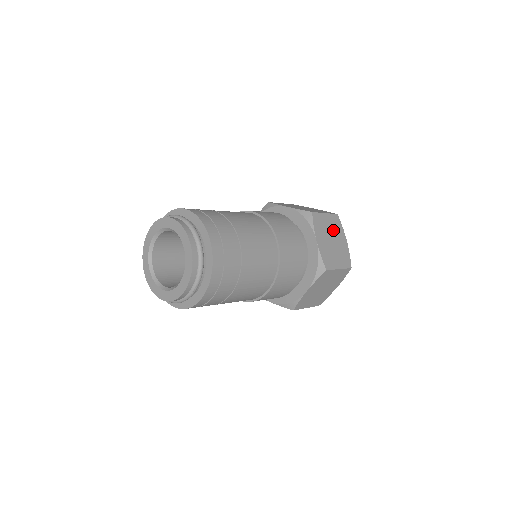
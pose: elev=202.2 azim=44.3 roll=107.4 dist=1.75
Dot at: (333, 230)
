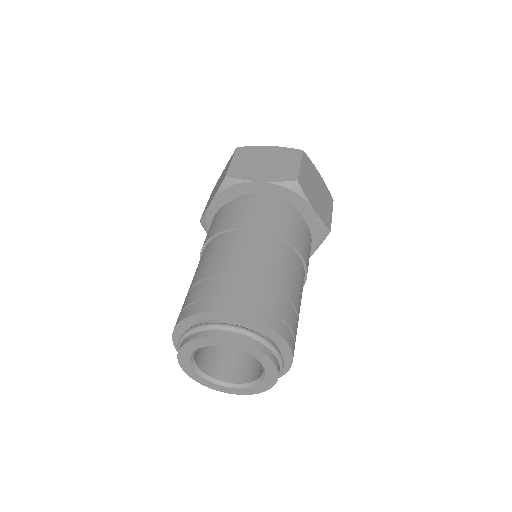
Dot at: (311, 177)
